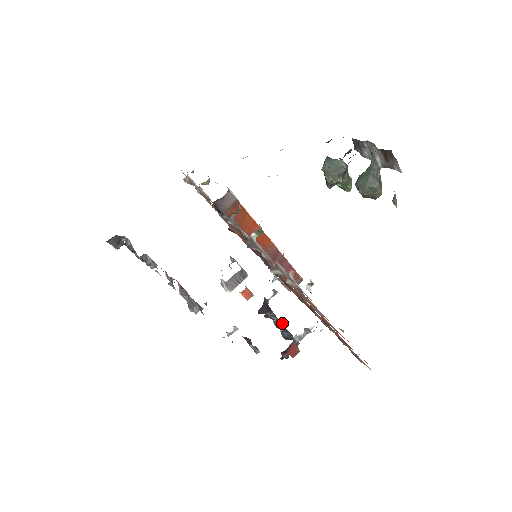
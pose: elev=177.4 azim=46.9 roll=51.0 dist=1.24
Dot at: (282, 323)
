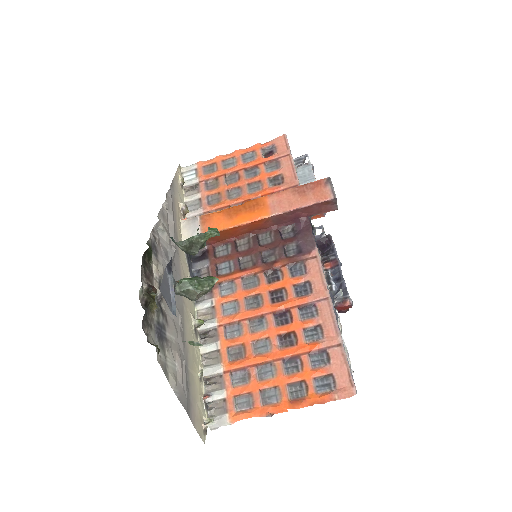
Dot at: (338, 263)
